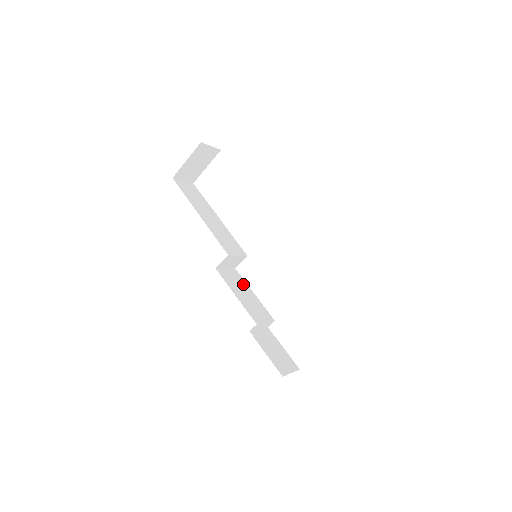
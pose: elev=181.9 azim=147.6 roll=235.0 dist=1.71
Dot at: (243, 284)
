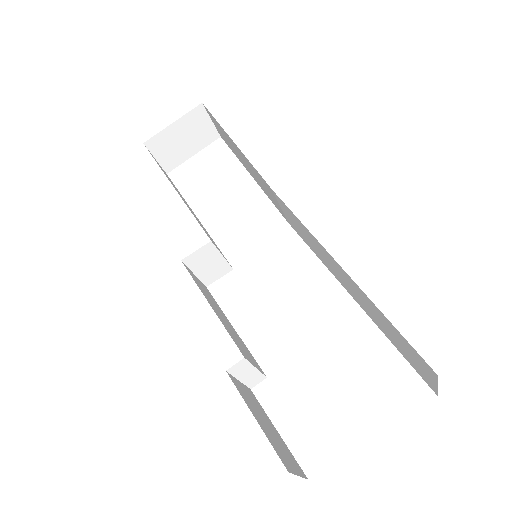
Dot at: (218, 307)
